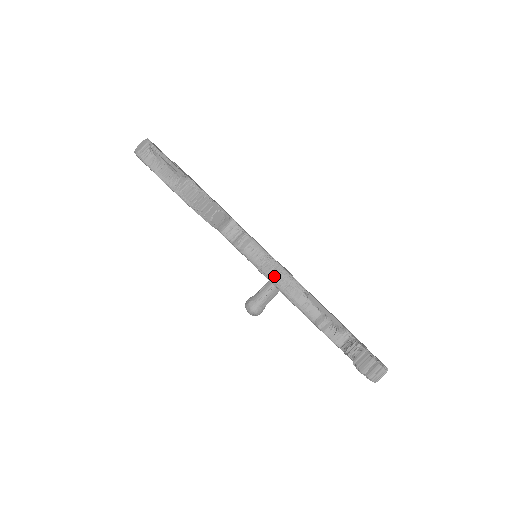
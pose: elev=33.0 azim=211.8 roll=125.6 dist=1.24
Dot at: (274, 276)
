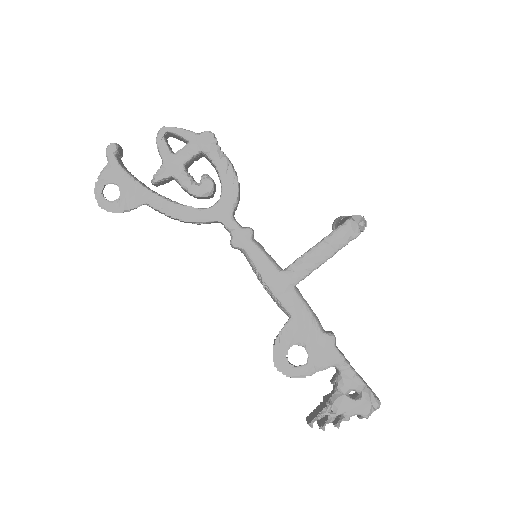
Dot at: (265, 289)
